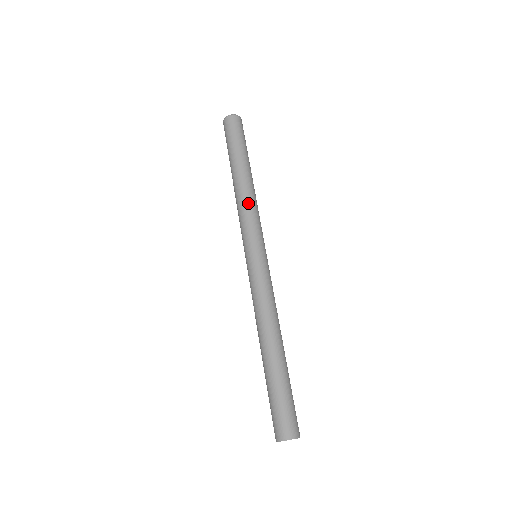
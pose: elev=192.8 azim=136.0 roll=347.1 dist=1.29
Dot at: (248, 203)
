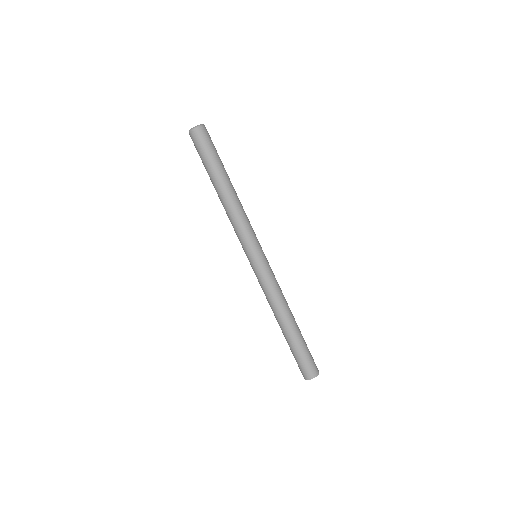
Dot at: (236, 217)
